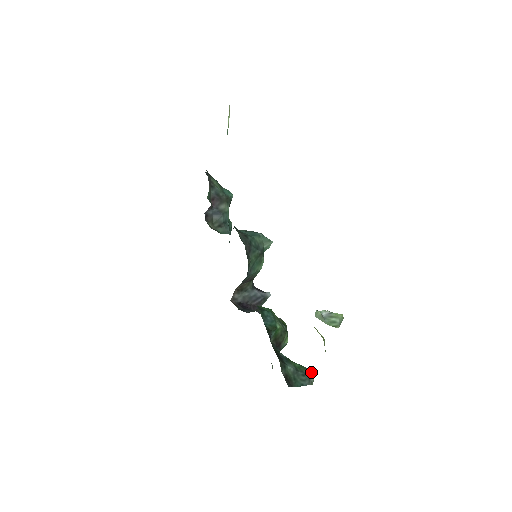
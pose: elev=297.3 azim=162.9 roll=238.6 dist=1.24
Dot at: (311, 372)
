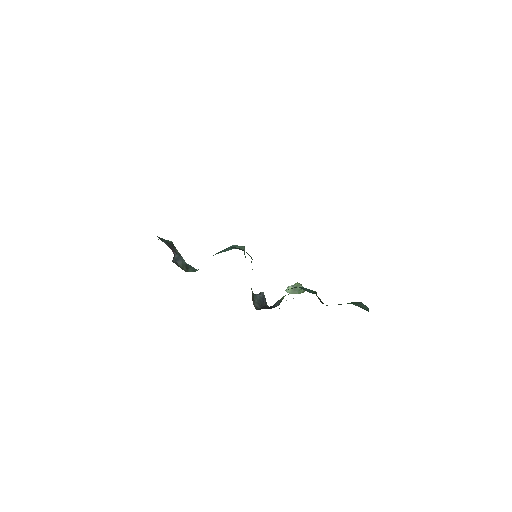
Dot at: (358, 302)
